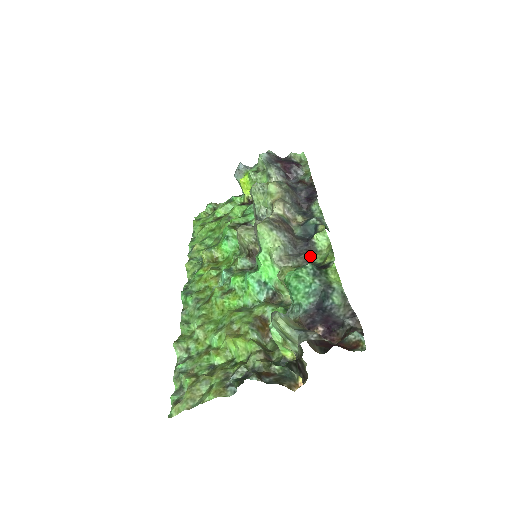
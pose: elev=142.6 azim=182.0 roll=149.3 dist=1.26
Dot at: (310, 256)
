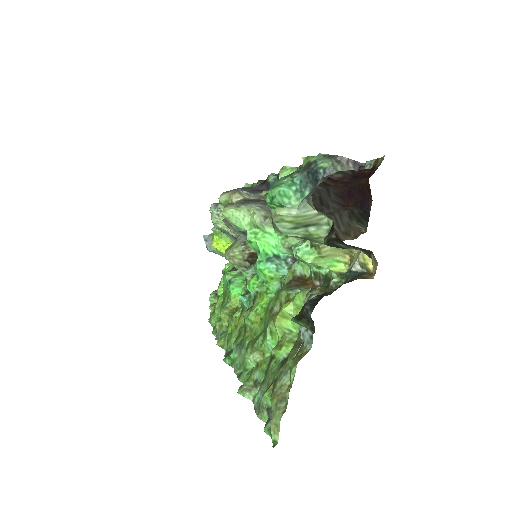
Dot at: occluded
